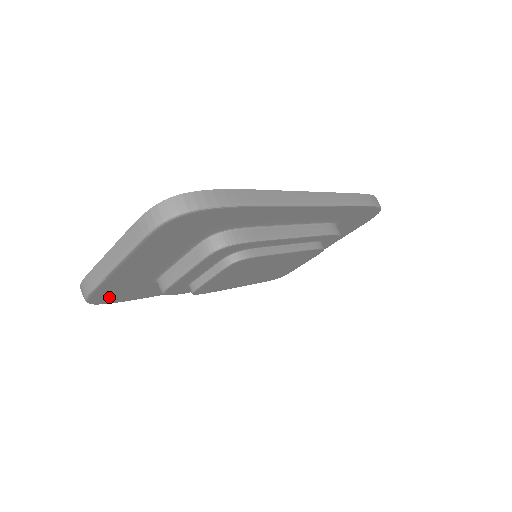
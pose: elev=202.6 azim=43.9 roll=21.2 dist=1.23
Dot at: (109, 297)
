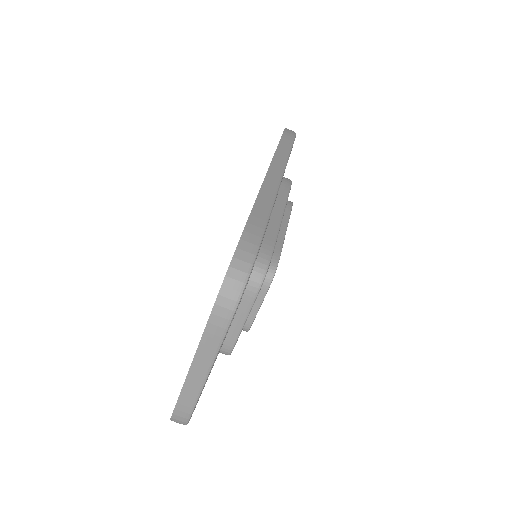
Dot at: occluded
